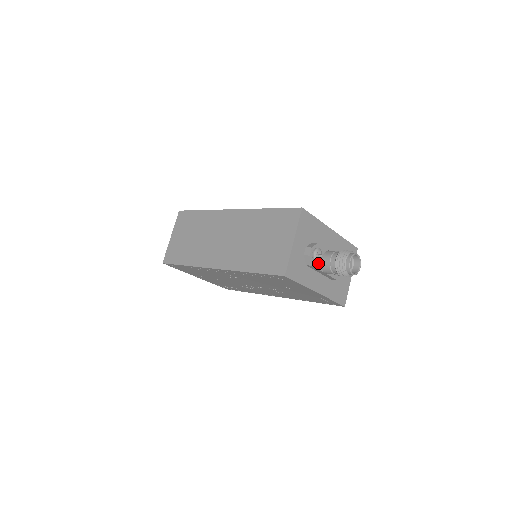
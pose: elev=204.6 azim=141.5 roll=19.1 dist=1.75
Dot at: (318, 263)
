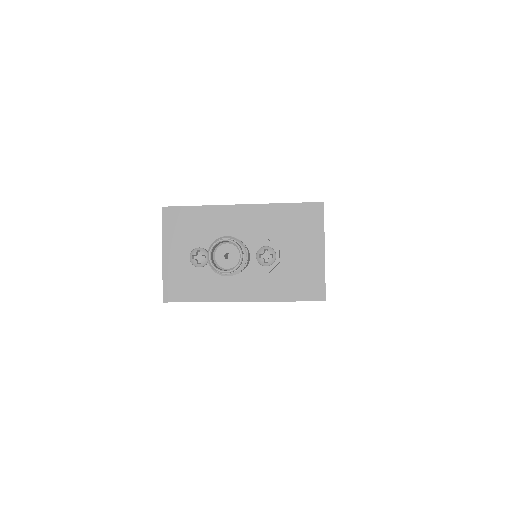
Dot at: occluded
